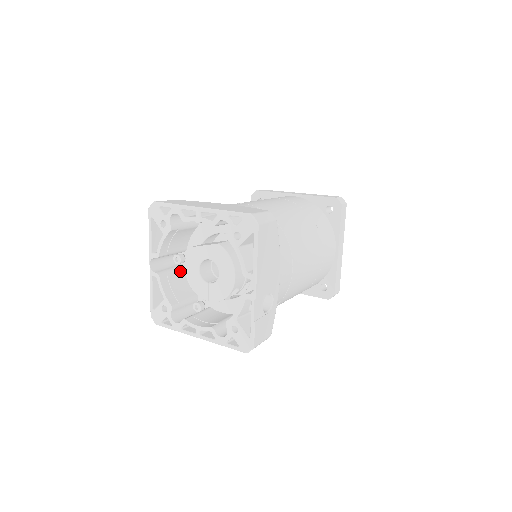
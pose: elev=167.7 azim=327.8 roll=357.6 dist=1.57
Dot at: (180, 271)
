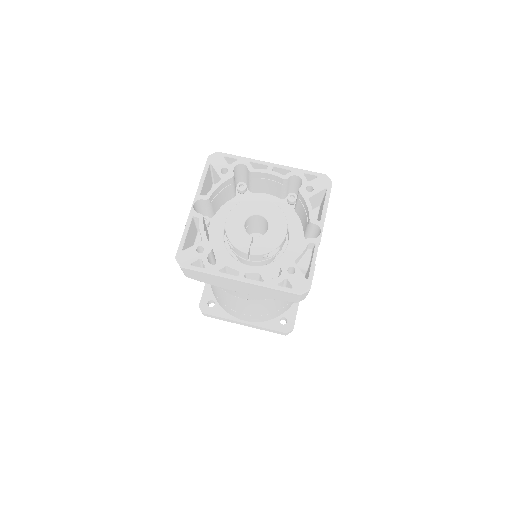
Dot at: (207, 230)
